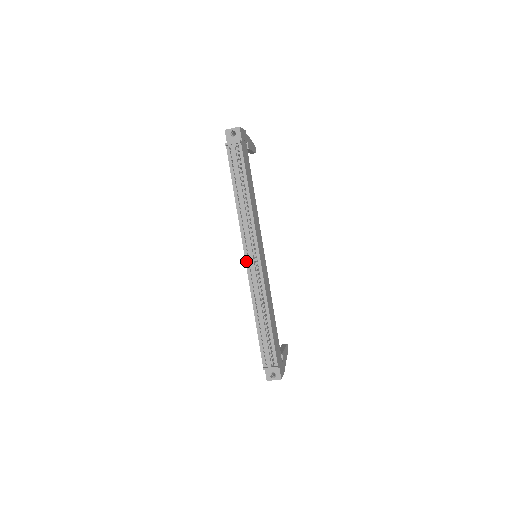
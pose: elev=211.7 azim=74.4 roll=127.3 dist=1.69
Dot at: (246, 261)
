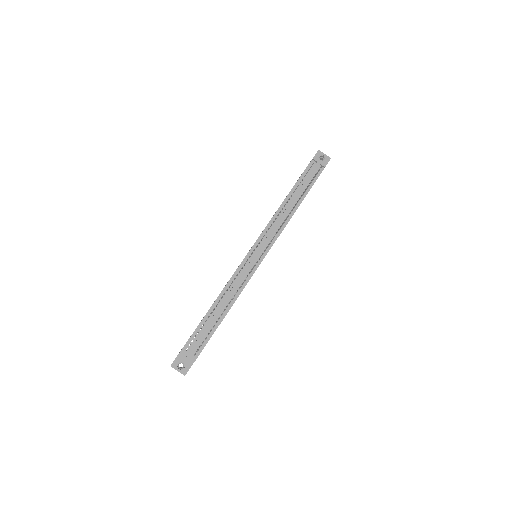
Dot at: (251, 250)
